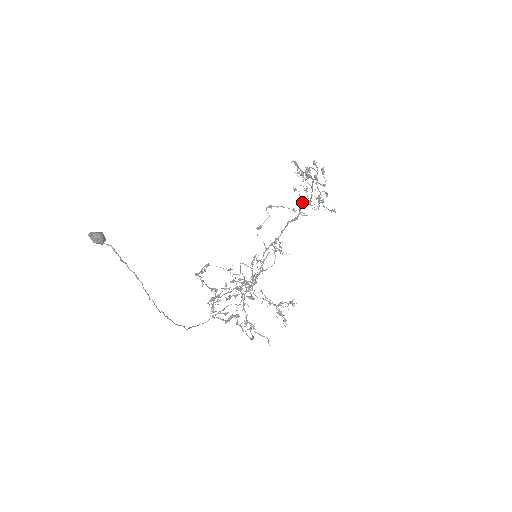
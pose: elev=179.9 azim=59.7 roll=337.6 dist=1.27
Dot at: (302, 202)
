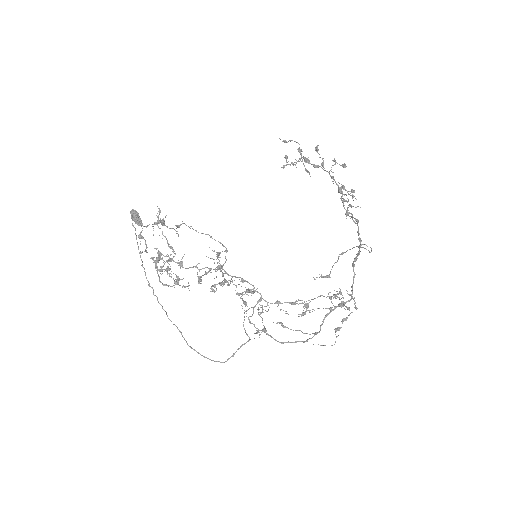
Dot at: (358, 228)
